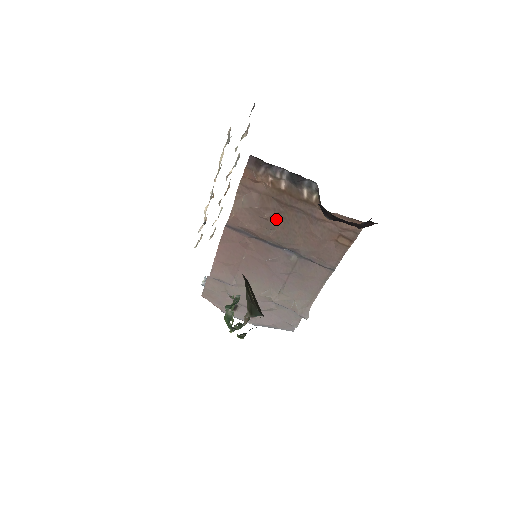
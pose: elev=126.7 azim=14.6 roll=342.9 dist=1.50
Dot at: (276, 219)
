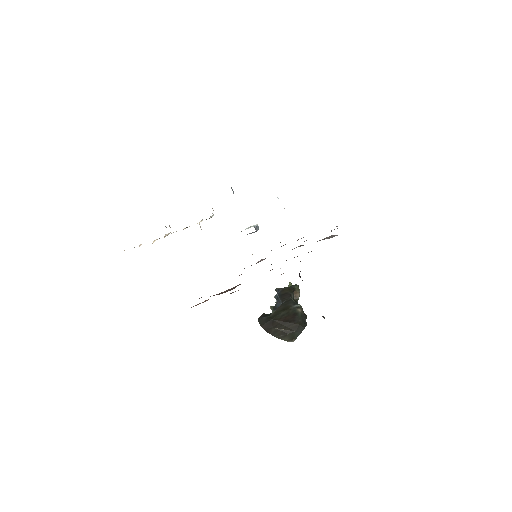
Dot at: occluded
